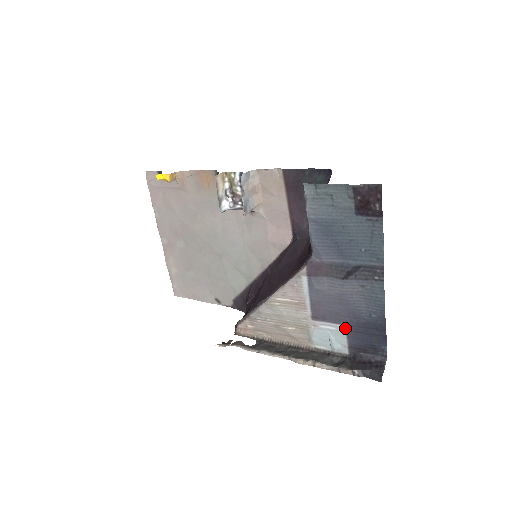
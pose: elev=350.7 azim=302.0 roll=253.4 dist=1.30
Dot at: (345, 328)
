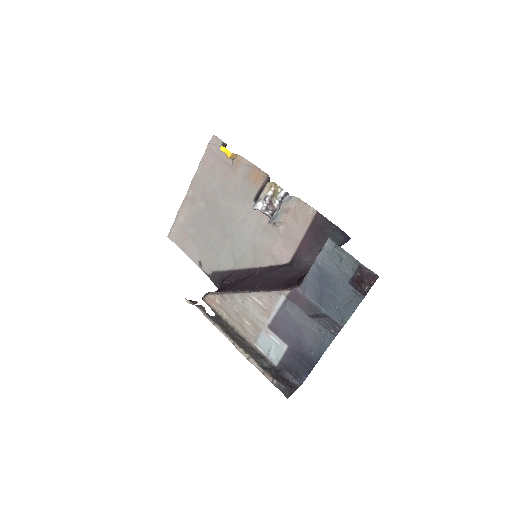
Dot at: (287, 348)
